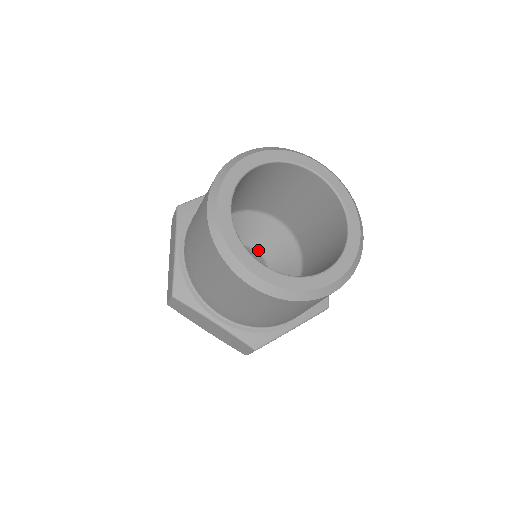
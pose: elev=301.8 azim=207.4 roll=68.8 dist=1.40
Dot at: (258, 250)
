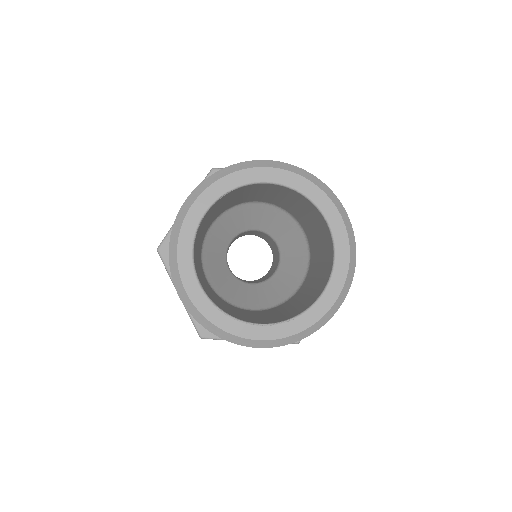
Dot at: (279, 246)
